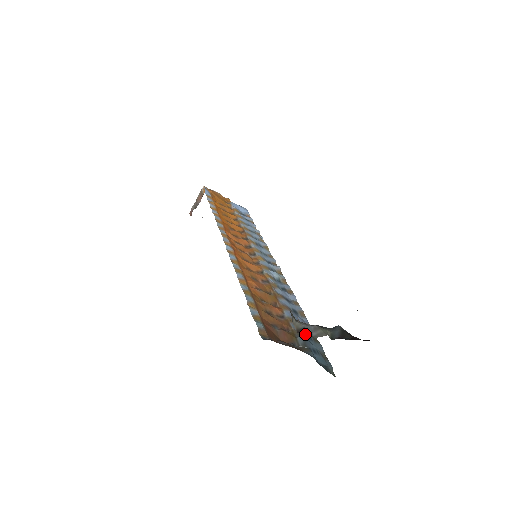
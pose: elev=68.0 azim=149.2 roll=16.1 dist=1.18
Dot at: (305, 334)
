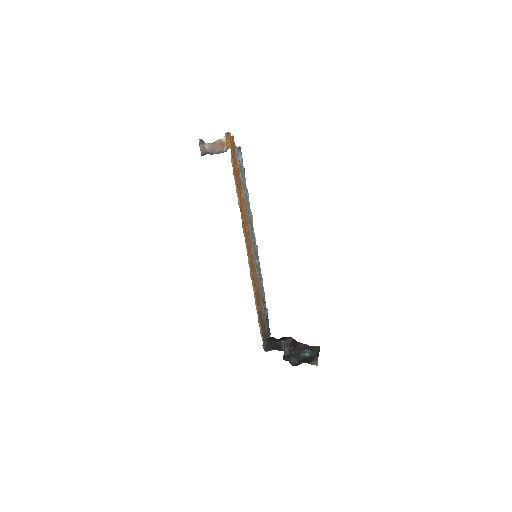
Dot at: (266, 318)
